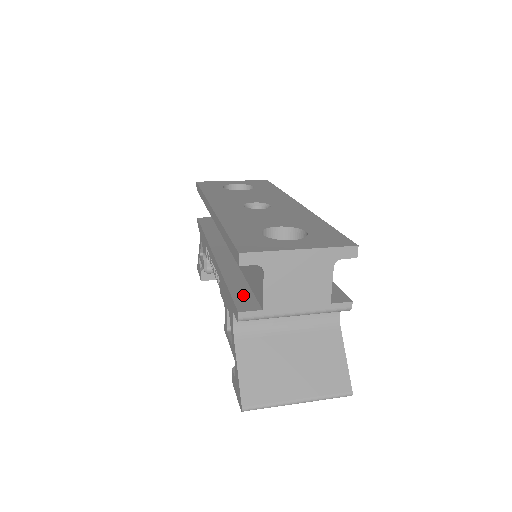
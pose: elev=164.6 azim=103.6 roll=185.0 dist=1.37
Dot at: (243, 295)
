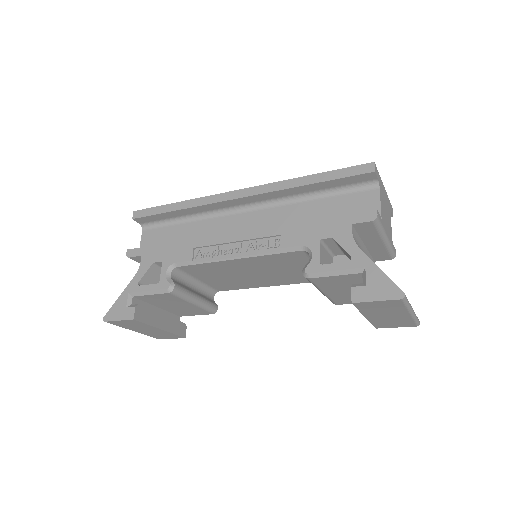
Dot at: occluded
